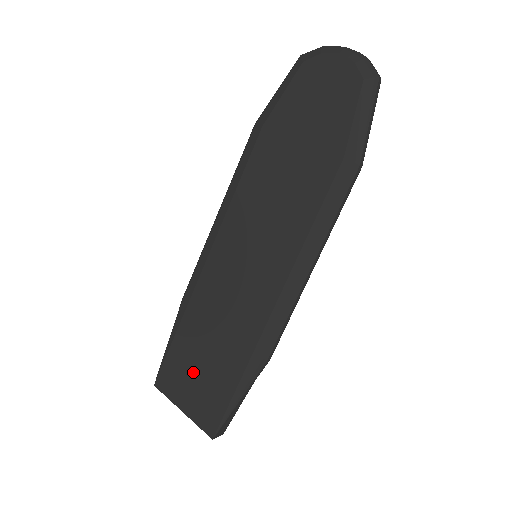
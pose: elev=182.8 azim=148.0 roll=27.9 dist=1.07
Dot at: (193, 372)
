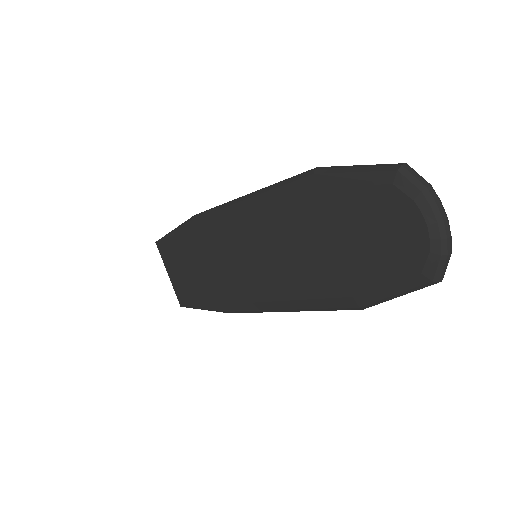
Dot at: (182, 267)
